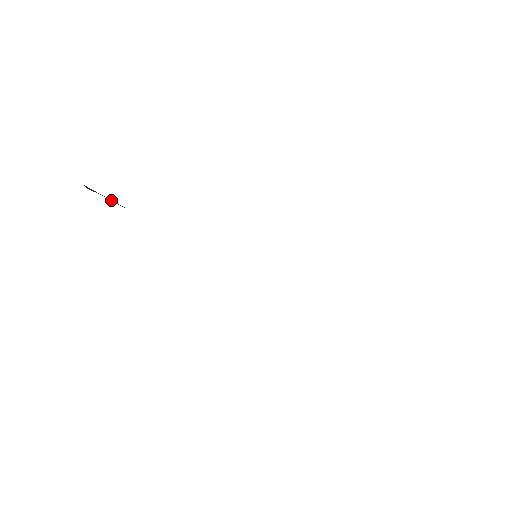
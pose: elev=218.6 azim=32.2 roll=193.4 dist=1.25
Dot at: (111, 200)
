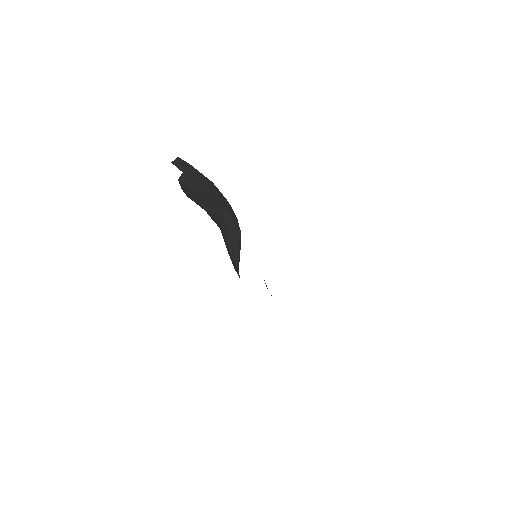
Dot at: (188, 179)
